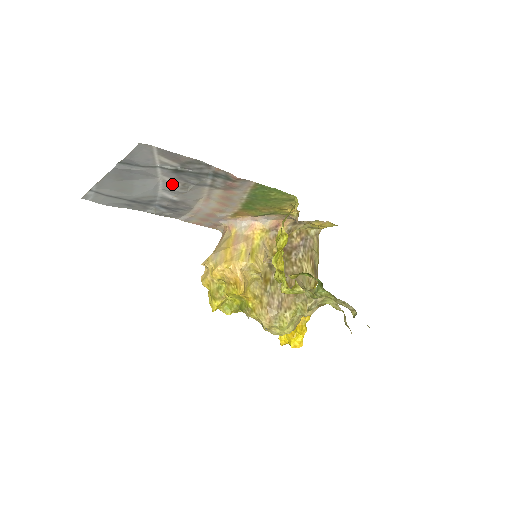
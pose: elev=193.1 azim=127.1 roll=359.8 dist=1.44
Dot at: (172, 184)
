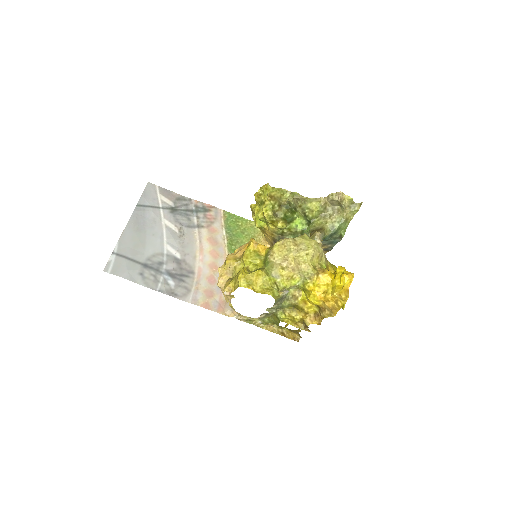
Dot at: (172, 231)
